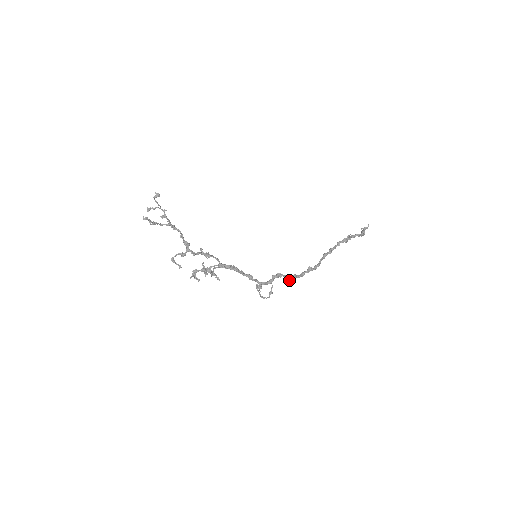
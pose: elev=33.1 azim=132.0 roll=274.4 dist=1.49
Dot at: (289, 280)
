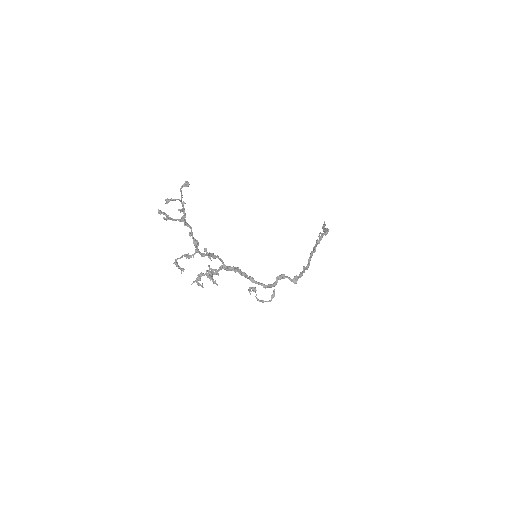
Dot at: (292, 281)
